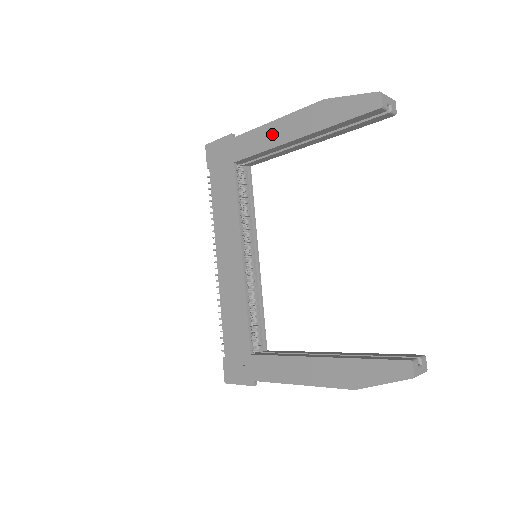
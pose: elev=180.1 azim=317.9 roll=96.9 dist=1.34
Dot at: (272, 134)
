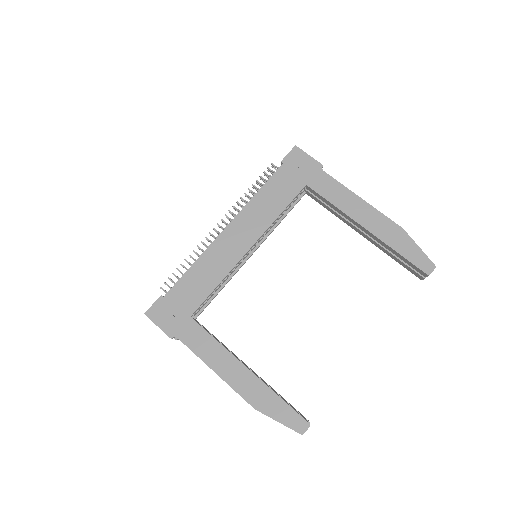
Dot at: (351, 204)
